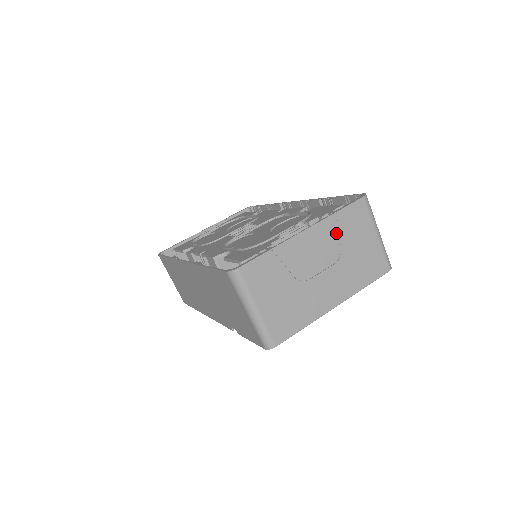
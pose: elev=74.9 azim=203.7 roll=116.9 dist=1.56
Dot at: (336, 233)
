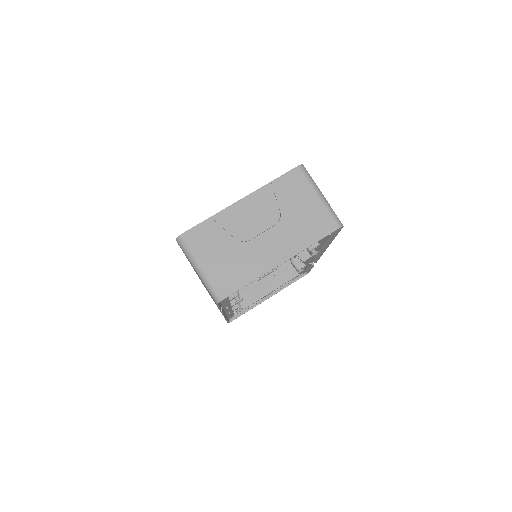
Dot at: (273, 199)
